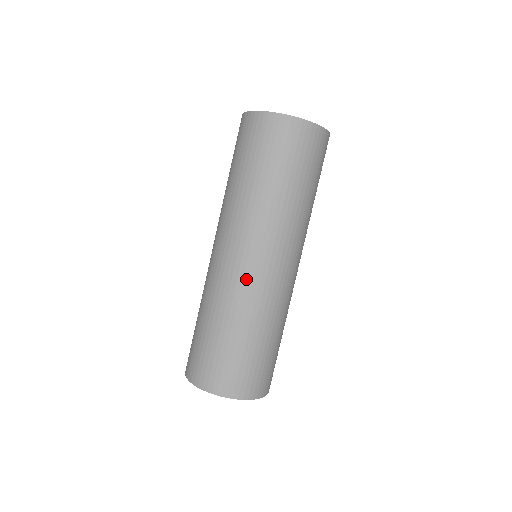
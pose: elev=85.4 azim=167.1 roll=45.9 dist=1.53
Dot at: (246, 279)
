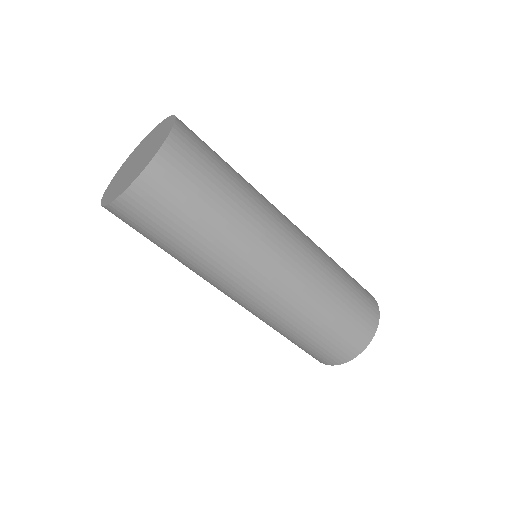
Dot at: (287, 290)
